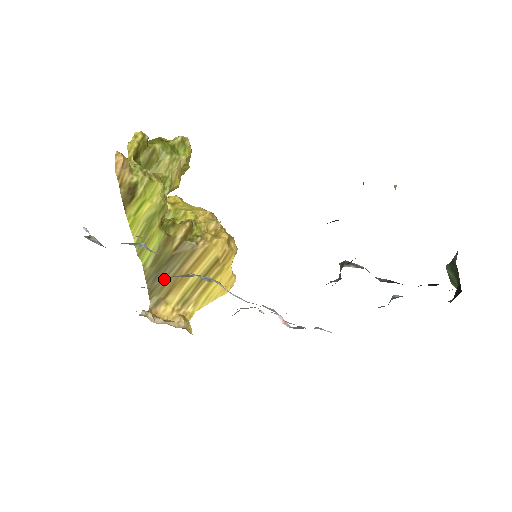
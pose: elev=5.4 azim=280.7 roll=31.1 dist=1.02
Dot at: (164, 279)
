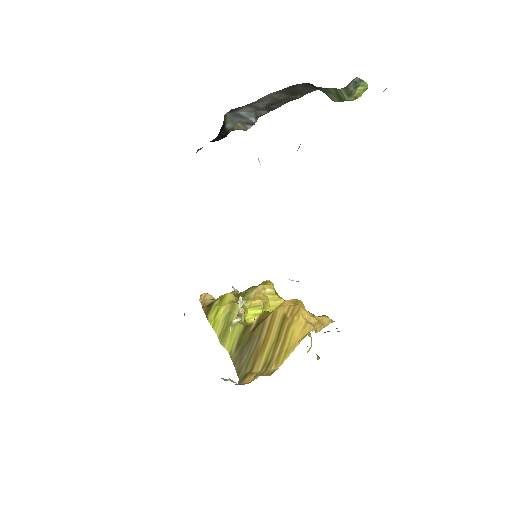
Dot at: (248, 357)
